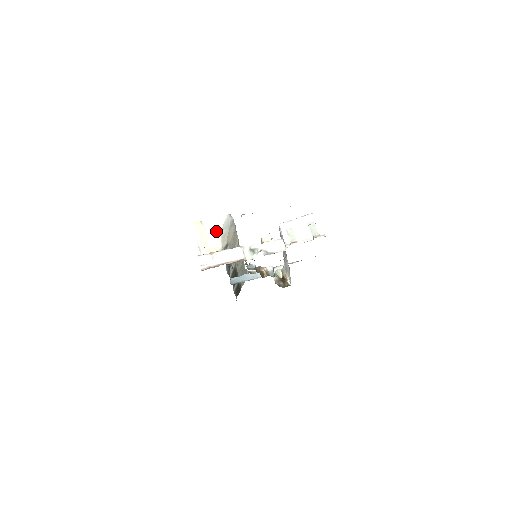
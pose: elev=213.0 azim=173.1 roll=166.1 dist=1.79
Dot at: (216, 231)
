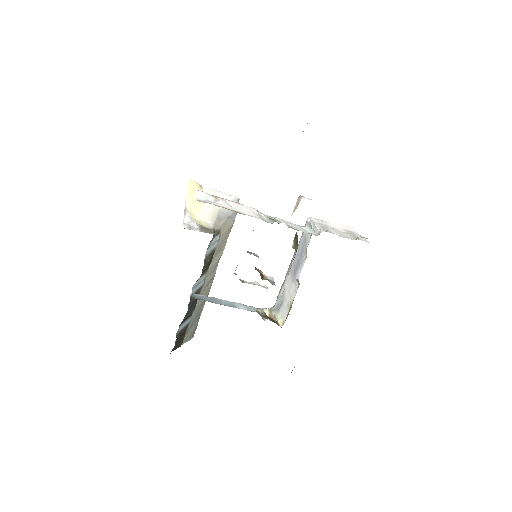
Dot at: (214, 206)
